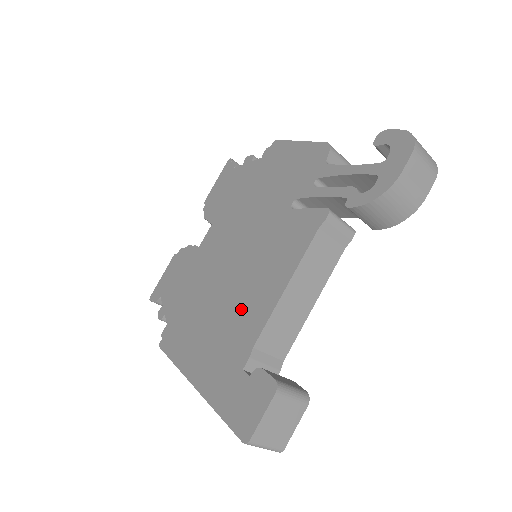
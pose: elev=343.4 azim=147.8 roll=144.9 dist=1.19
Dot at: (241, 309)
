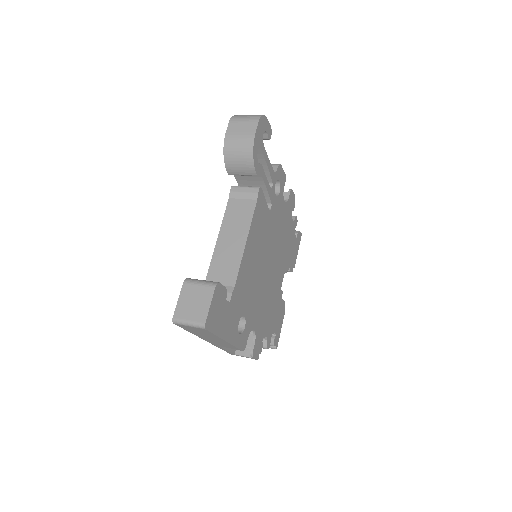
Dot at: occluded
